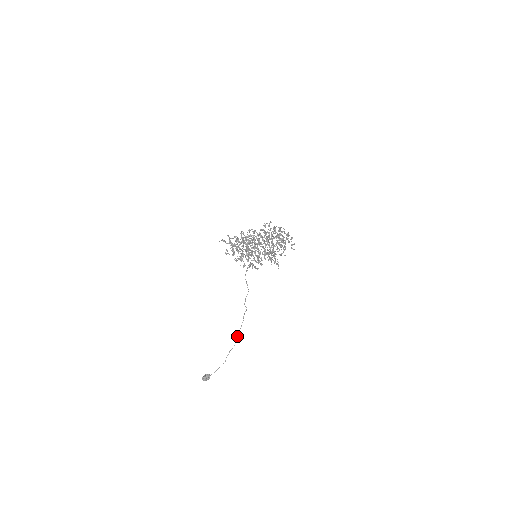
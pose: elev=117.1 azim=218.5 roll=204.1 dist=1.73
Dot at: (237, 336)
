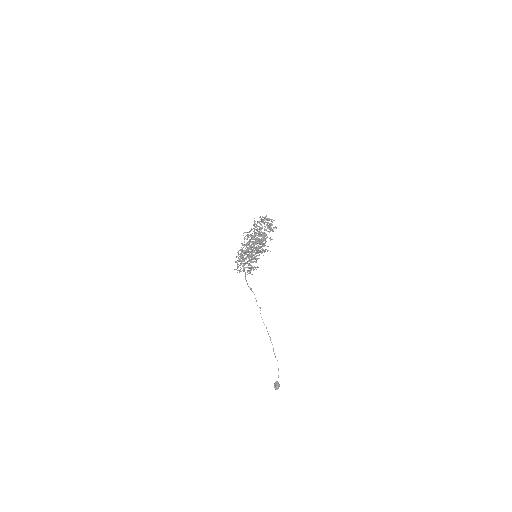
Dot at: occluded
